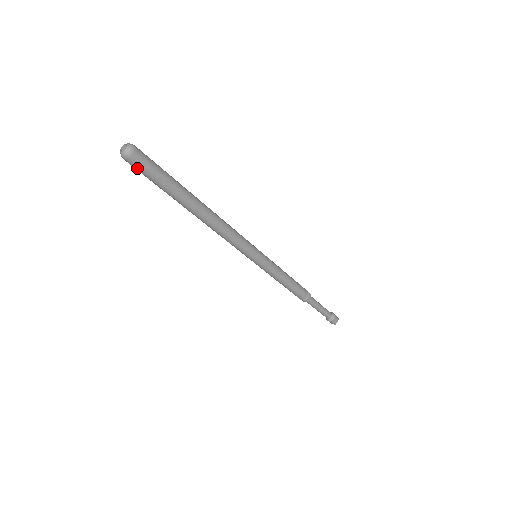
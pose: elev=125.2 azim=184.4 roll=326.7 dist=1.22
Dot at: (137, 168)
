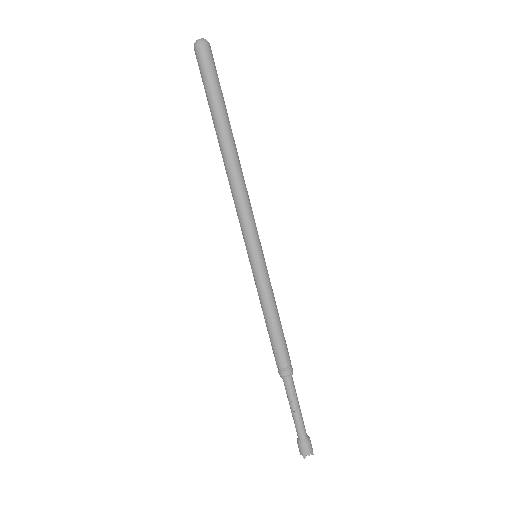
Dot at: (199, 62)
